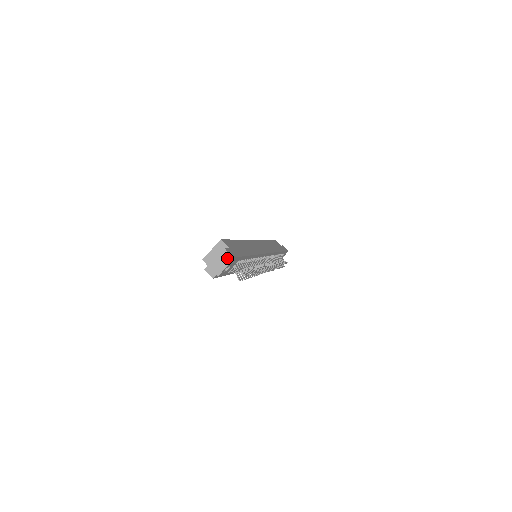
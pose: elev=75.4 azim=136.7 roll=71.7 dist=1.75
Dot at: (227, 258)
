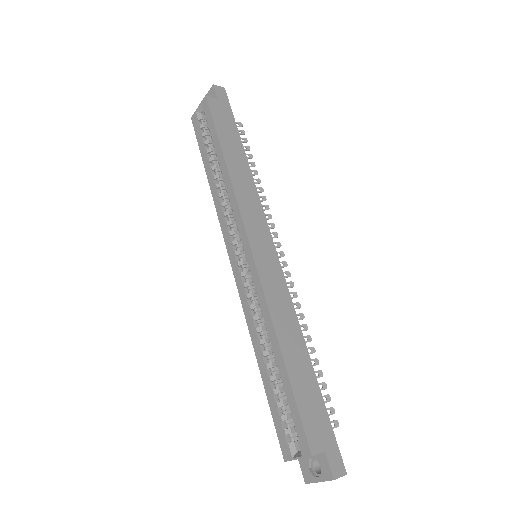
Dot at: (338, 477)
